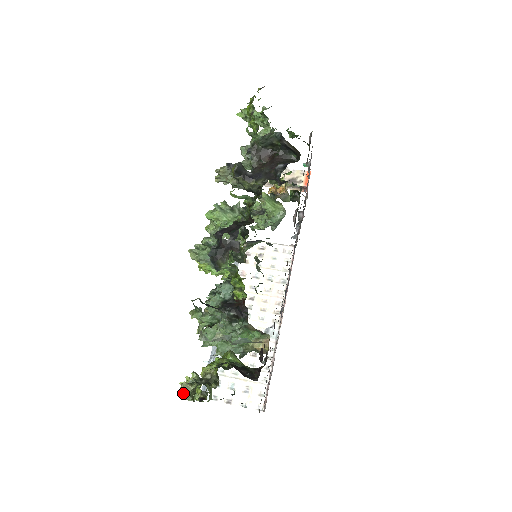
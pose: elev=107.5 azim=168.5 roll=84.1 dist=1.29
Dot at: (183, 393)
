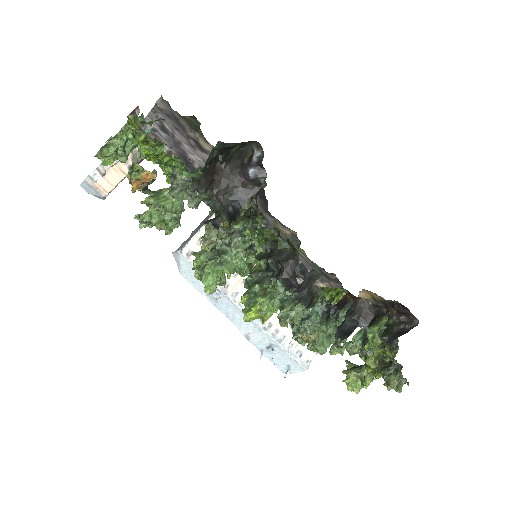
Dot at: (357, 390)
